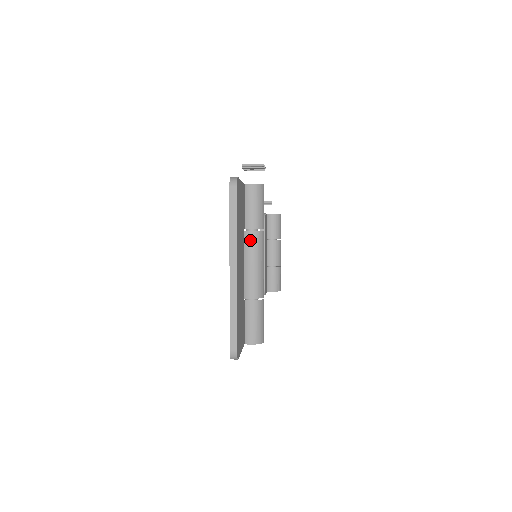
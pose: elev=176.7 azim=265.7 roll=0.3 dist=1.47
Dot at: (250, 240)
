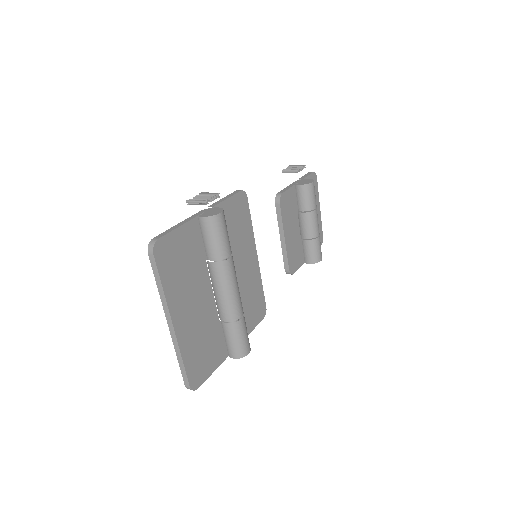
Dot at: (213, 271)
